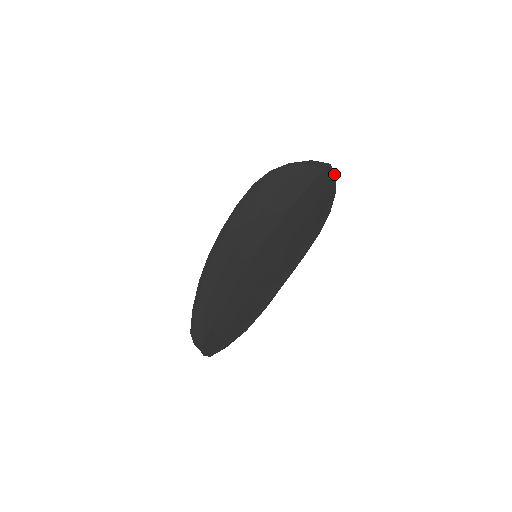
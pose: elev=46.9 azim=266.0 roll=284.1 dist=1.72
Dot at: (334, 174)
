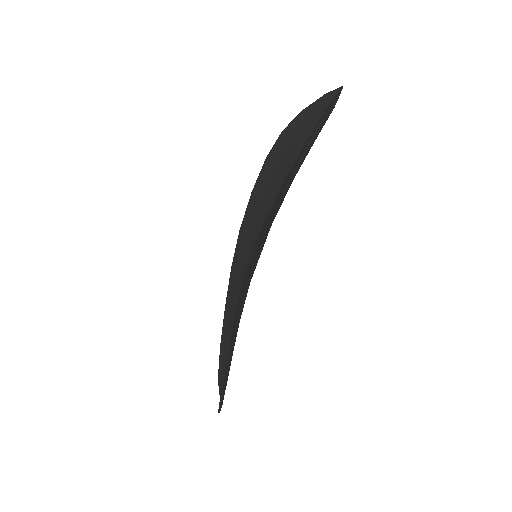
Dot at: (338, 95)
